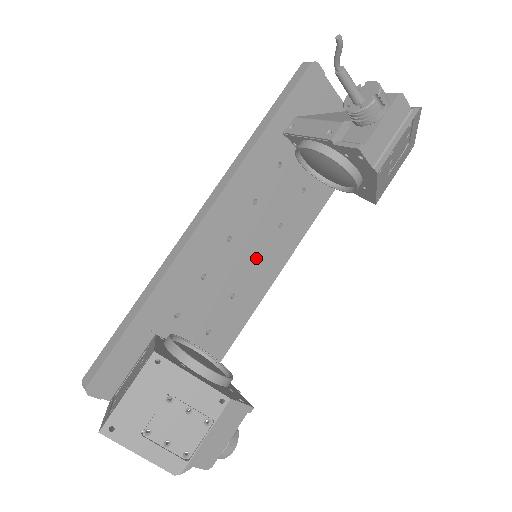
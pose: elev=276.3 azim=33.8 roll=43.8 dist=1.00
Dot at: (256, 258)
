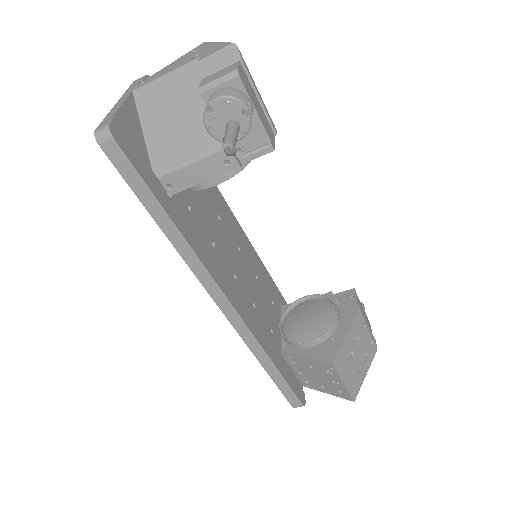
Dot at: occluded
